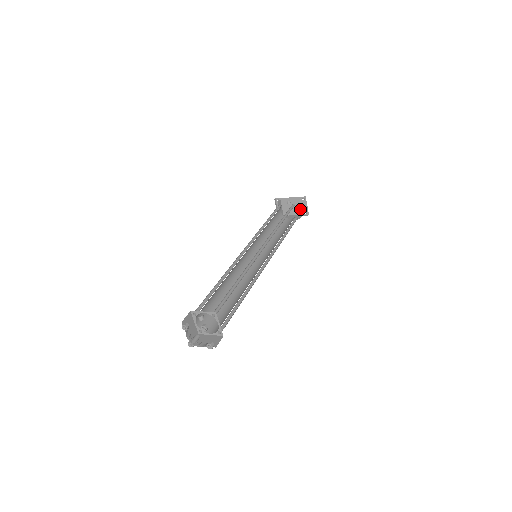
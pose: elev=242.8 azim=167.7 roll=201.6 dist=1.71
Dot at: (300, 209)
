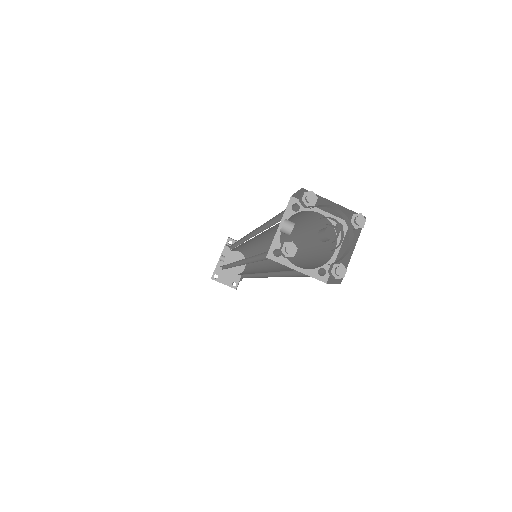
Dot at: (240, 255)
